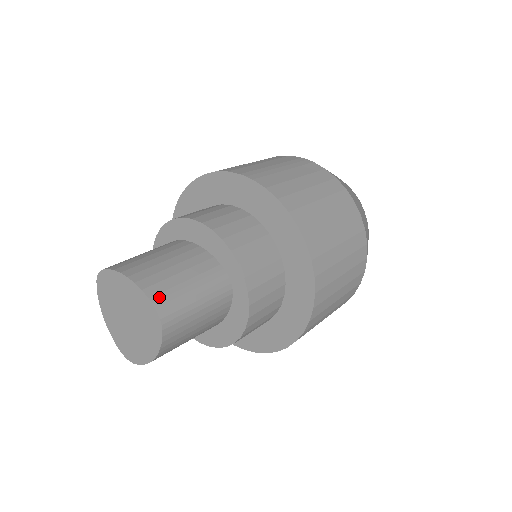
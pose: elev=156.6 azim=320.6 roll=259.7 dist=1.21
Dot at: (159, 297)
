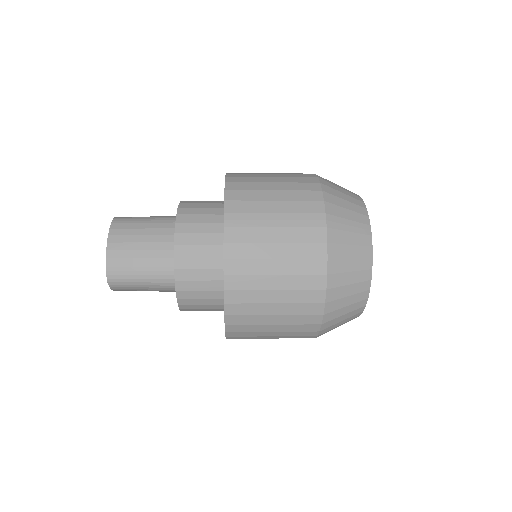
Dot at: (113, 269)
